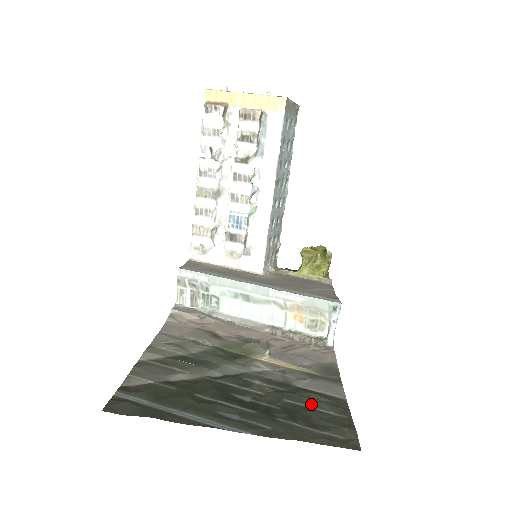
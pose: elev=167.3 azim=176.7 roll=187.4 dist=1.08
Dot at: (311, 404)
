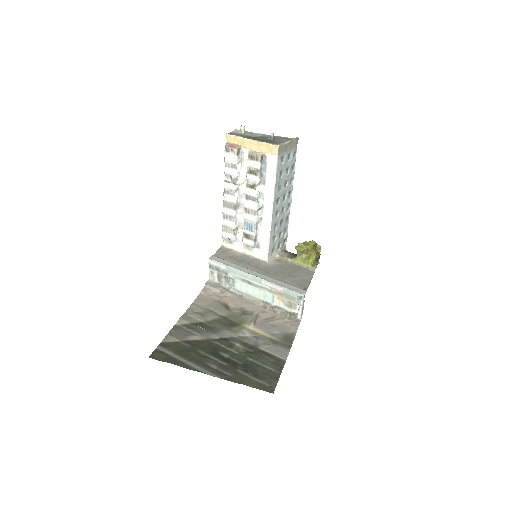
Dot at: (262, 362)
